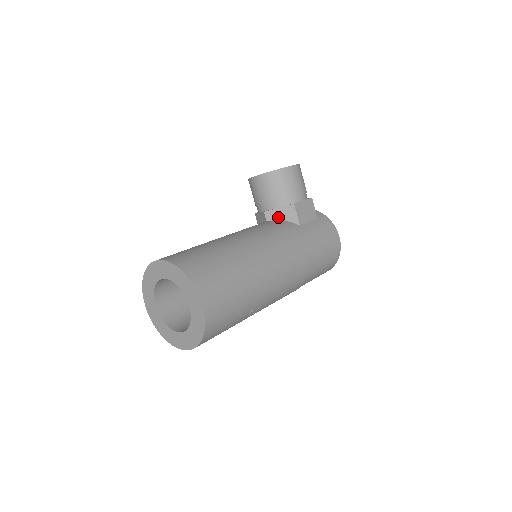
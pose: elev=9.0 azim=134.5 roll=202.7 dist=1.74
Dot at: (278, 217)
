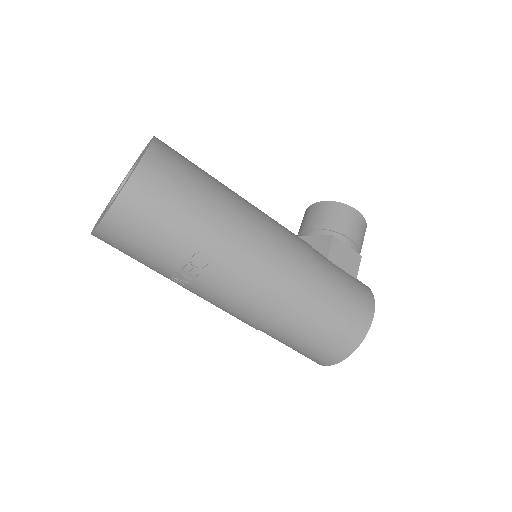
Dot at: (309, 244)
